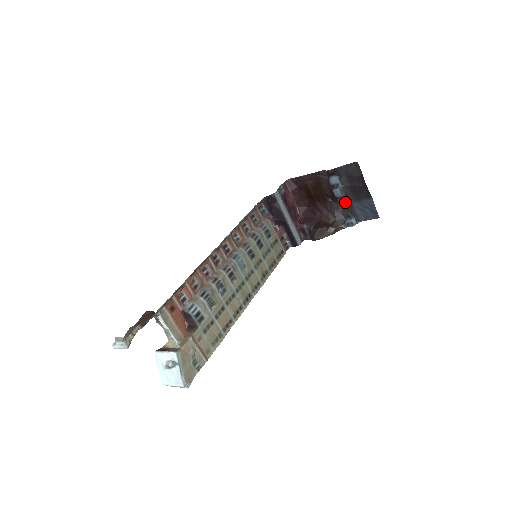
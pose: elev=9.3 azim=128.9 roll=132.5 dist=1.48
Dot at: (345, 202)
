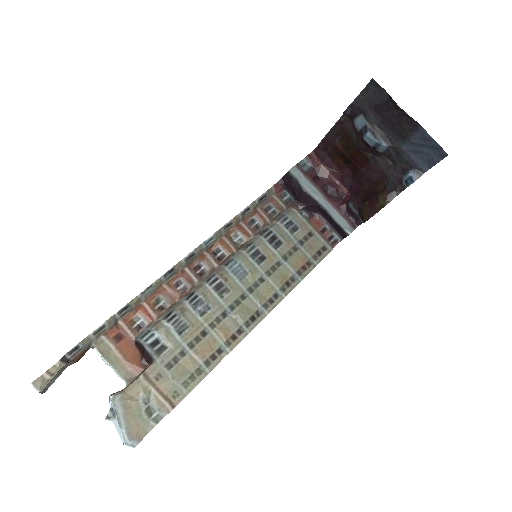
Dot at: (389, 150)
